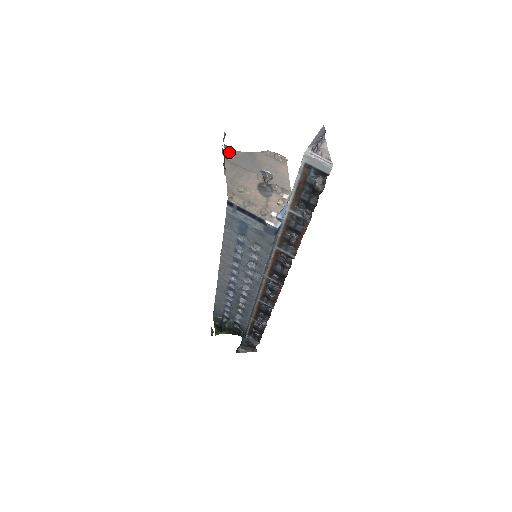
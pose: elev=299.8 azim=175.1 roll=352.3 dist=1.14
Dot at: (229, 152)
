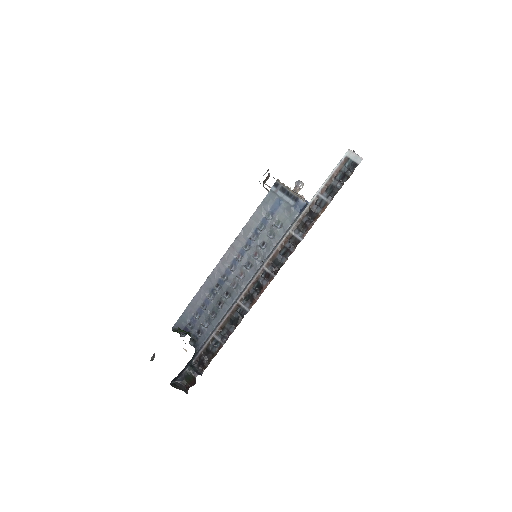
Dot at: occluded
